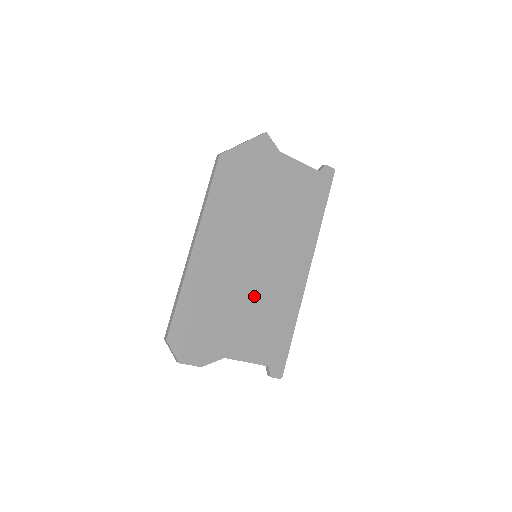
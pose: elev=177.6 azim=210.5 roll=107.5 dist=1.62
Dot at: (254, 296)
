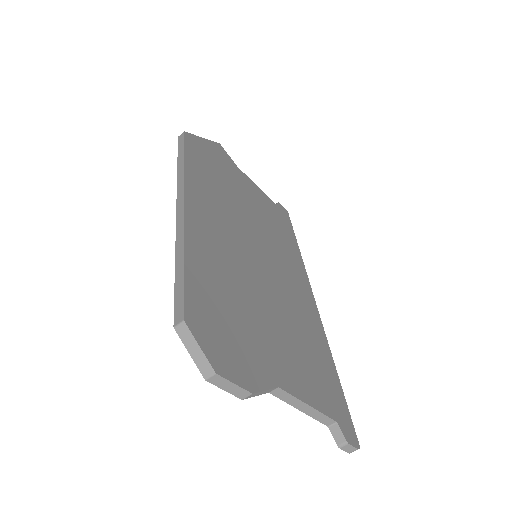
Dot at: (275, 303)
